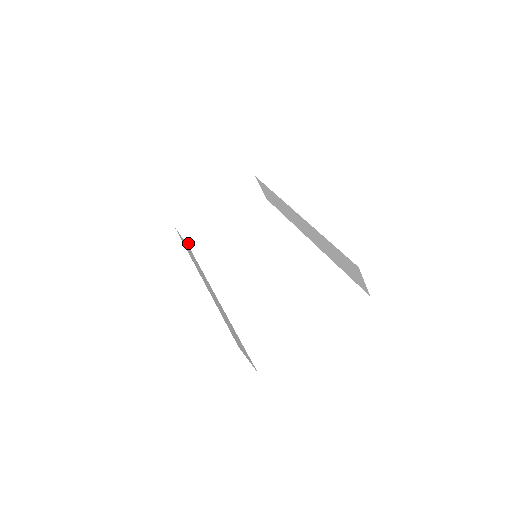
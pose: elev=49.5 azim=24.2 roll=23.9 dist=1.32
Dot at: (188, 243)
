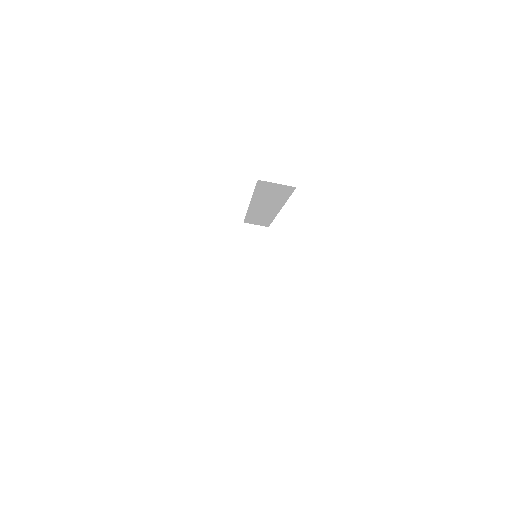
Dot at: (249, 304)
